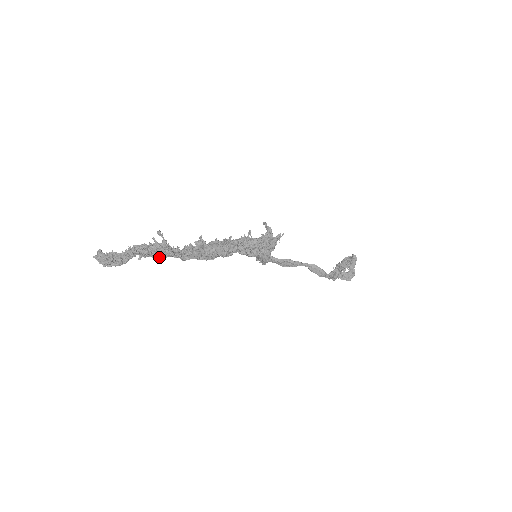
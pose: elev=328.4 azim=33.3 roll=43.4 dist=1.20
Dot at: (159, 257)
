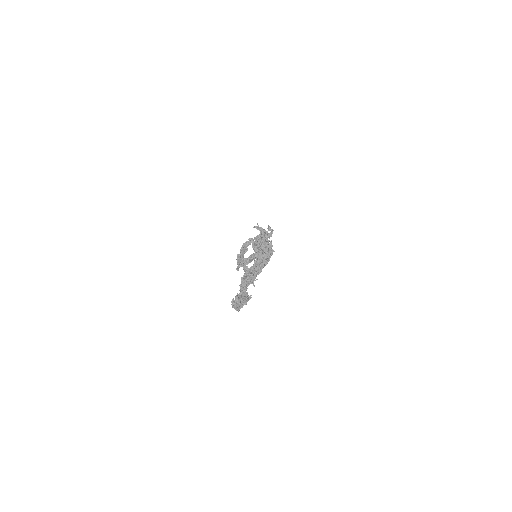
Dot at: occluded
